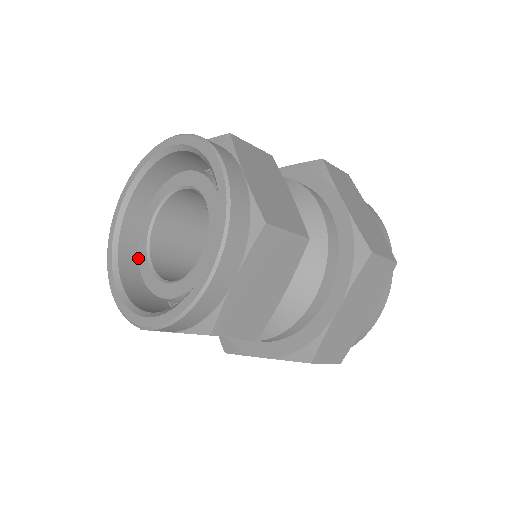
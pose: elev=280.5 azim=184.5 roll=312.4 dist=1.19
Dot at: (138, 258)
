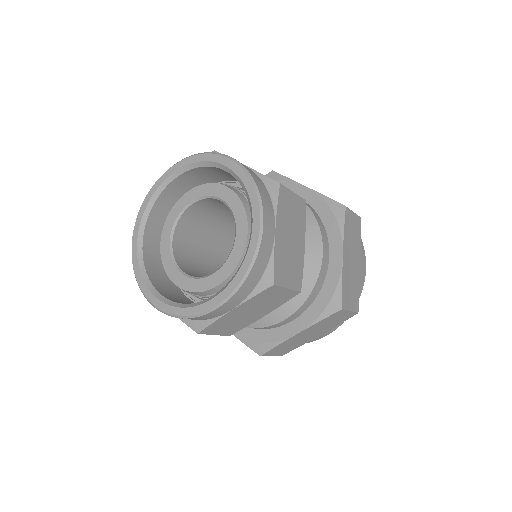
Dot at: (162, 230)
